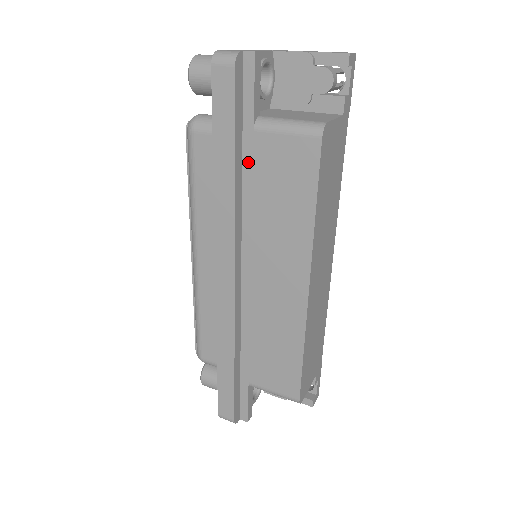
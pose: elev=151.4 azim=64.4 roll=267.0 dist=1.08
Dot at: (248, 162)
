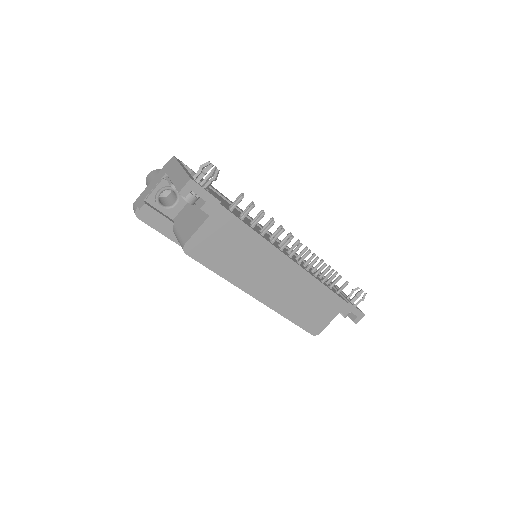
Dot at: occluded
